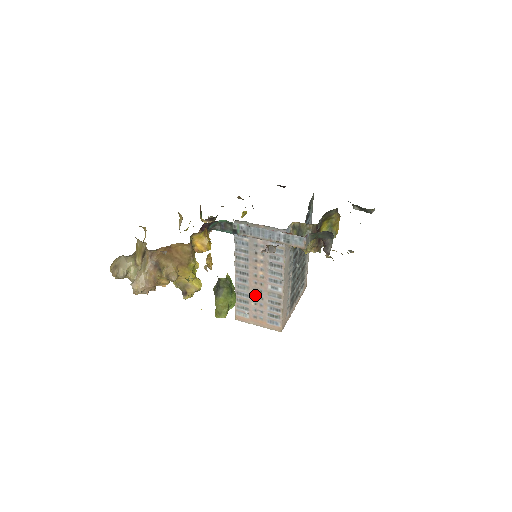
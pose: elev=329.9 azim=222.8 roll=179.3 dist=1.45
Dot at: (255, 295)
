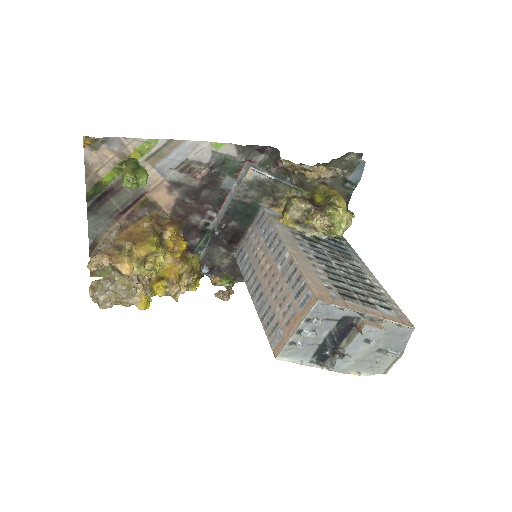
Dot at: (275, 296)
